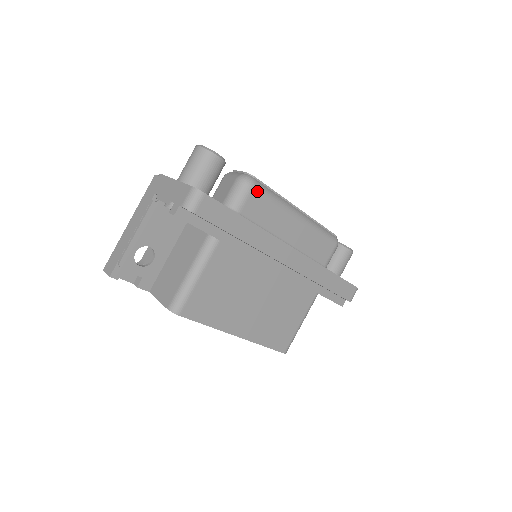
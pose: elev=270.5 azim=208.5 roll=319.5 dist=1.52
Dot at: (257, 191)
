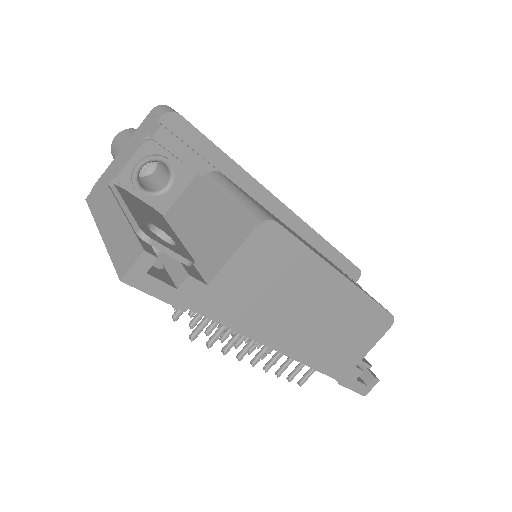
Dot at: occluded
